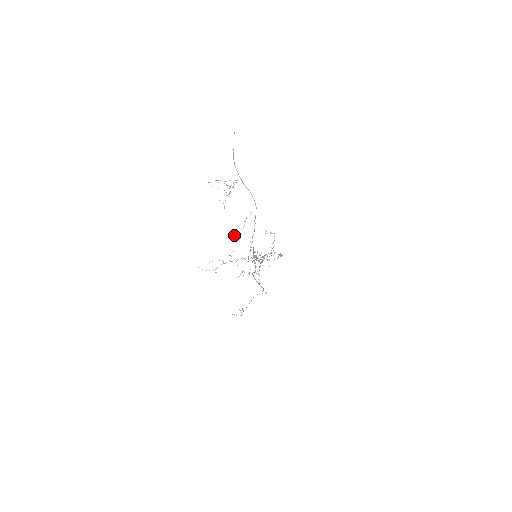
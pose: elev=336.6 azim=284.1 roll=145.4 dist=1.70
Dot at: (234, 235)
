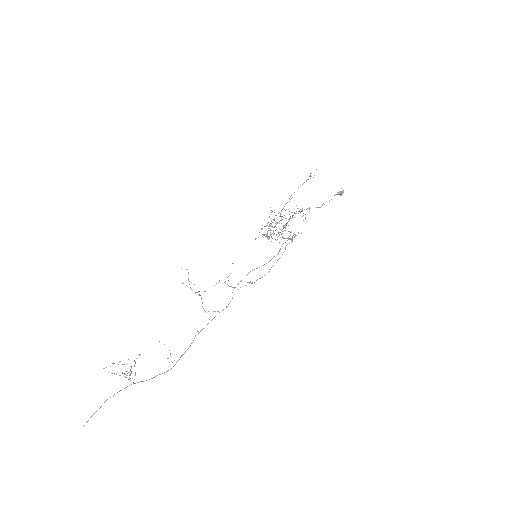
Dot at: occluded
